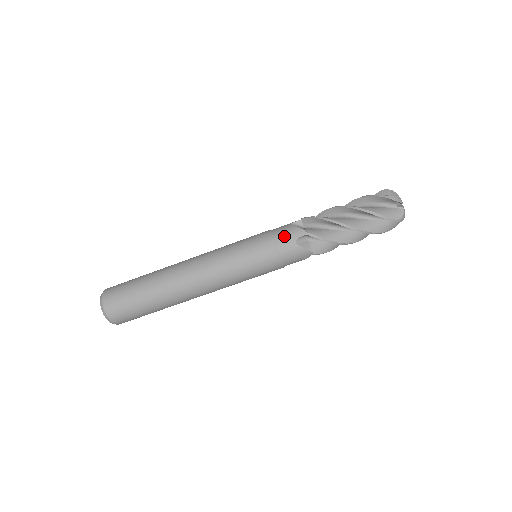
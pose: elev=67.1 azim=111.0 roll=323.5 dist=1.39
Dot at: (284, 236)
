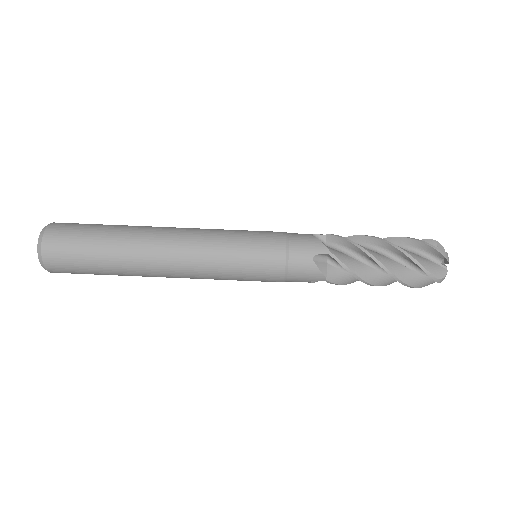
Dot at: (302, 246)
